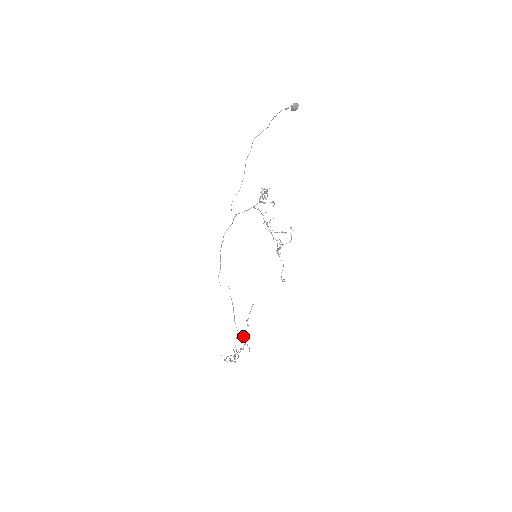
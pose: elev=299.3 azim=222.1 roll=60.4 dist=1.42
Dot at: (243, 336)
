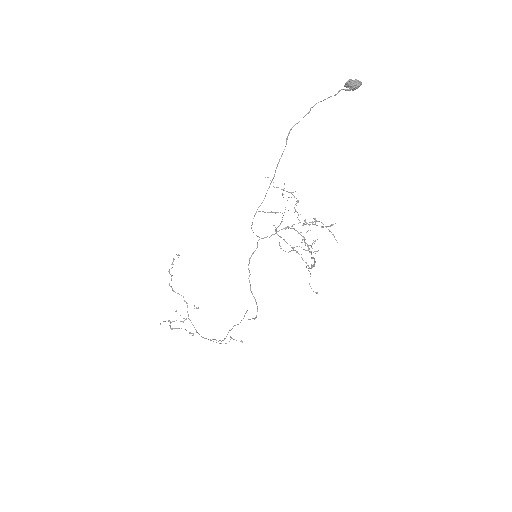
Dot at: (173, 291)
